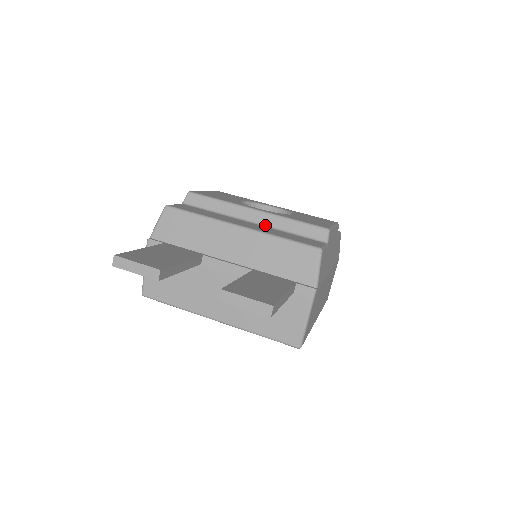
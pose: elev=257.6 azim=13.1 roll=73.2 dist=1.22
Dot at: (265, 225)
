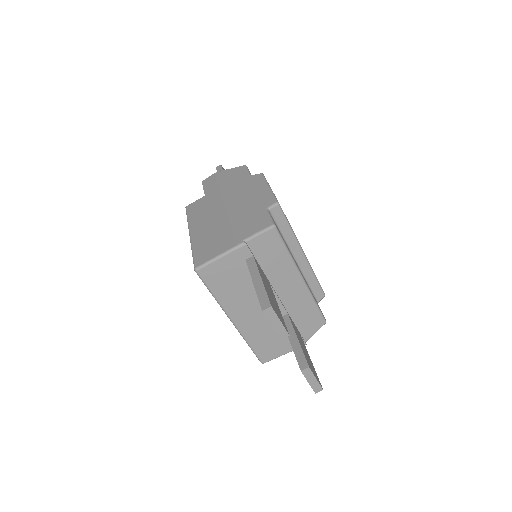
Dot at: (300, 268)
